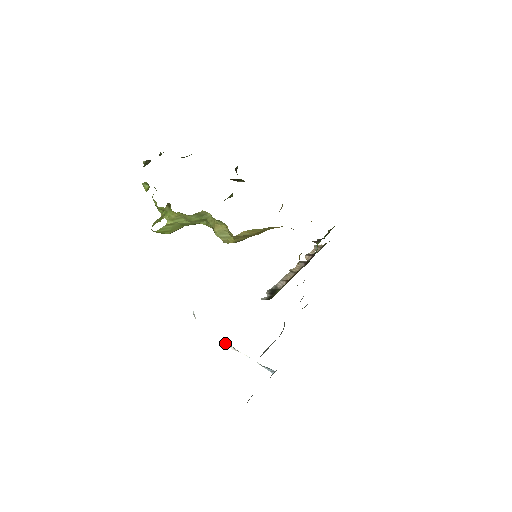
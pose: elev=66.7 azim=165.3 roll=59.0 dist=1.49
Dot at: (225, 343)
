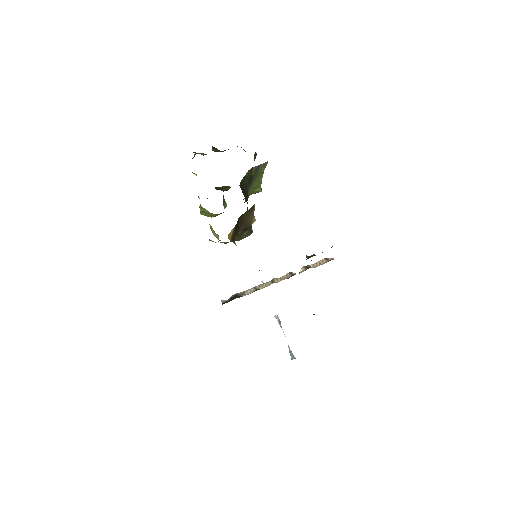
Dot at: (274, 316)
